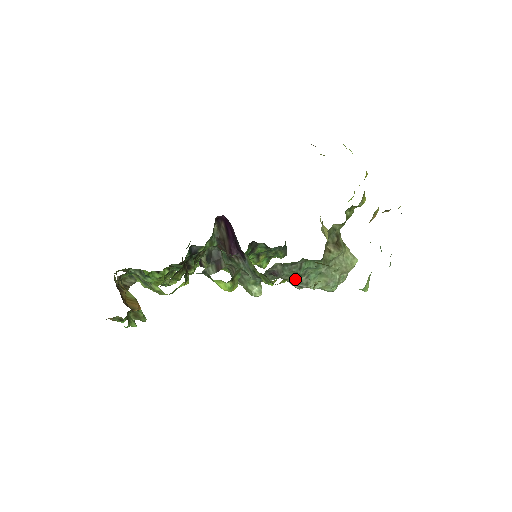
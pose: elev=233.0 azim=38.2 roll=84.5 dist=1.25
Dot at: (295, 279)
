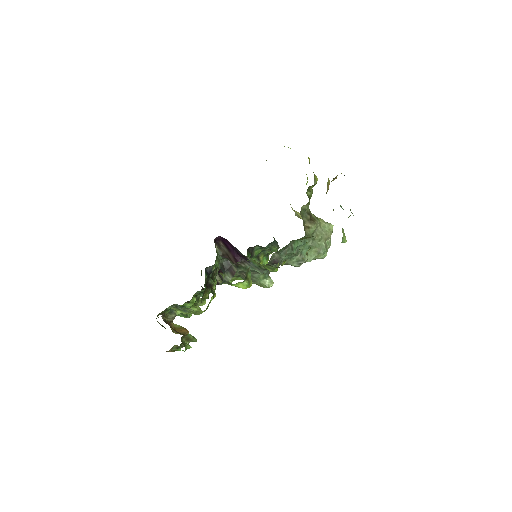
Dot at: (293, 260)
